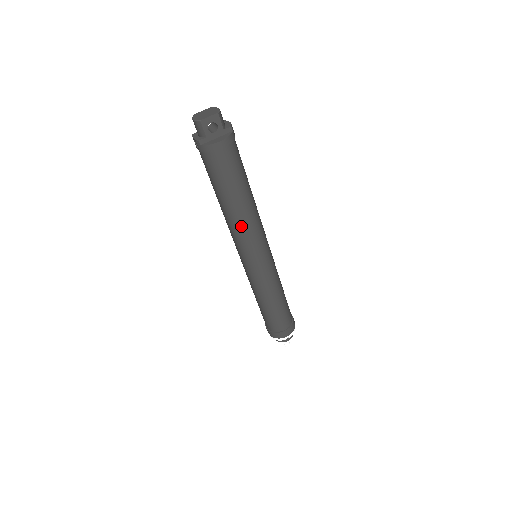
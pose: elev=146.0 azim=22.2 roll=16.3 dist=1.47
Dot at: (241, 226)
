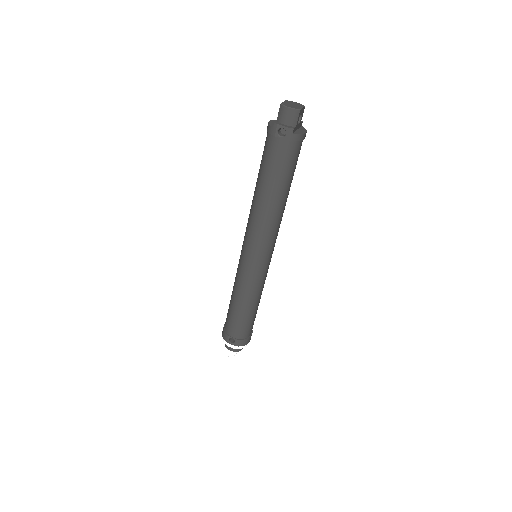
Dot at: (278, 220)
